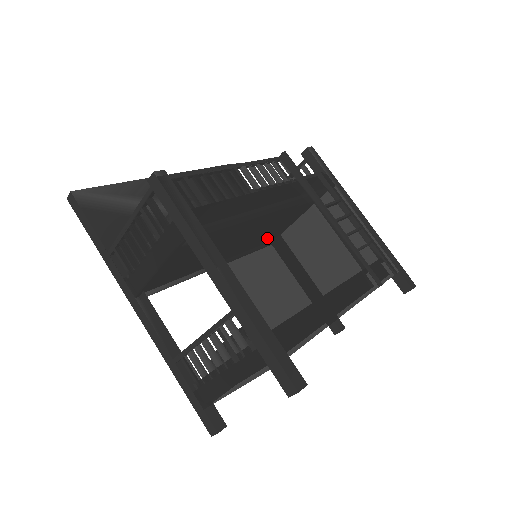
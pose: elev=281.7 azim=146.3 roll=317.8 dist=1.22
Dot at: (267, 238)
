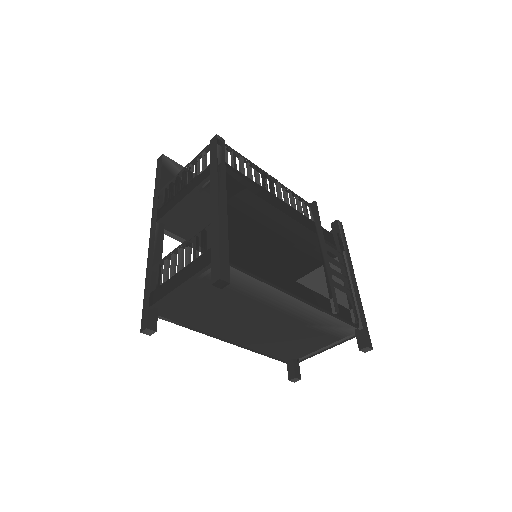
Dot at: (266, 216)
